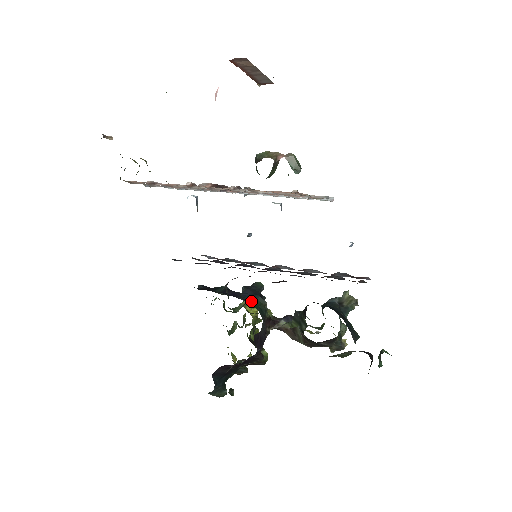
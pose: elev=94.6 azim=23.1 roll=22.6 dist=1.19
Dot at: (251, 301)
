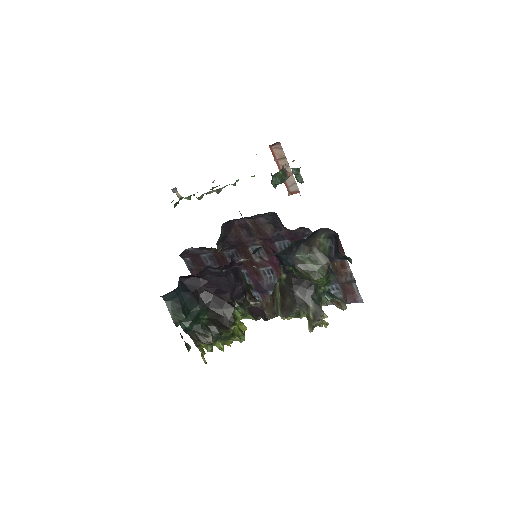
Dot at: occluded
